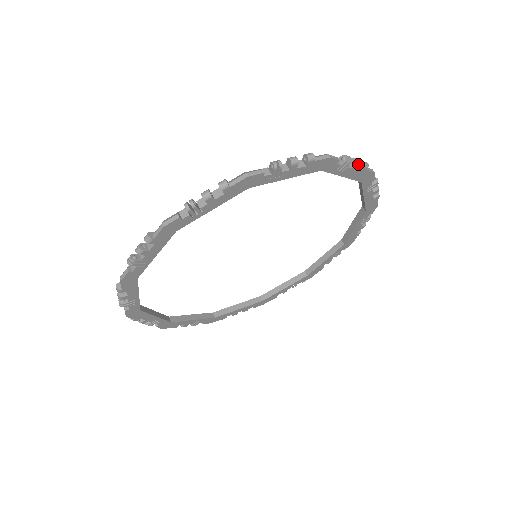
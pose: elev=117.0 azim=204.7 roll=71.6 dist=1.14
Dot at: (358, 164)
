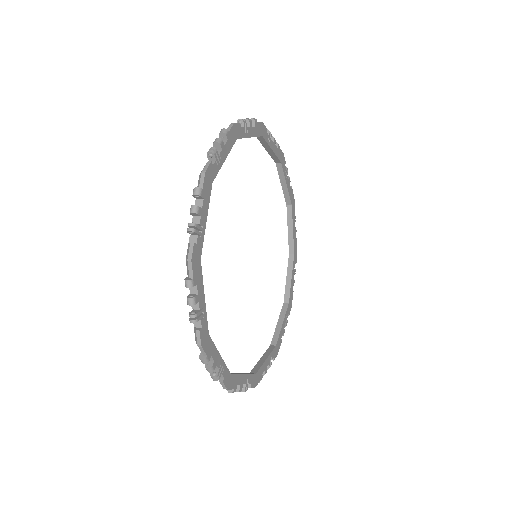
Dot at: (296, 230)
